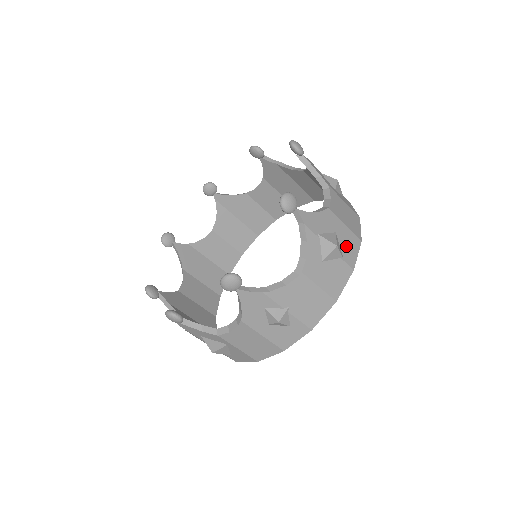
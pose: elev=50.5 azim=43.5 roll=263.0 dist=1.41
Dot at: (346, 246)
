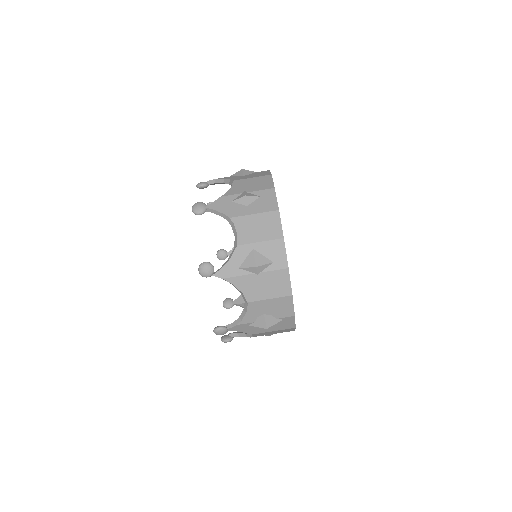
Dot at: occluded
